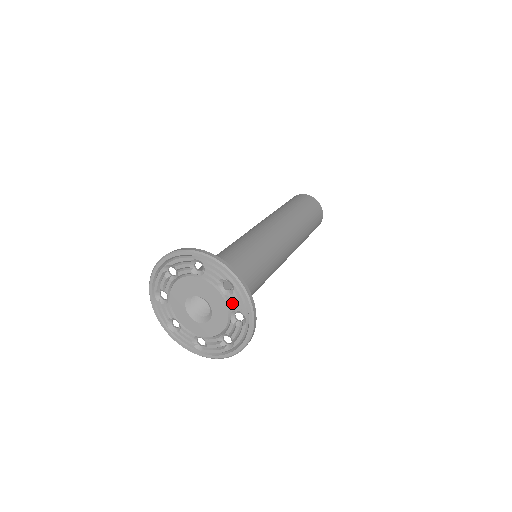
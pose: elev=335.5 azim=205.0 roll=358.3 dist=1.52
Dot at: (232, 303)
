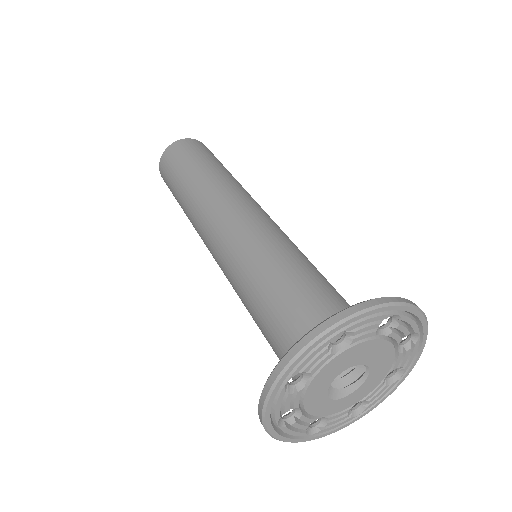
Dot at: (400, 360)
